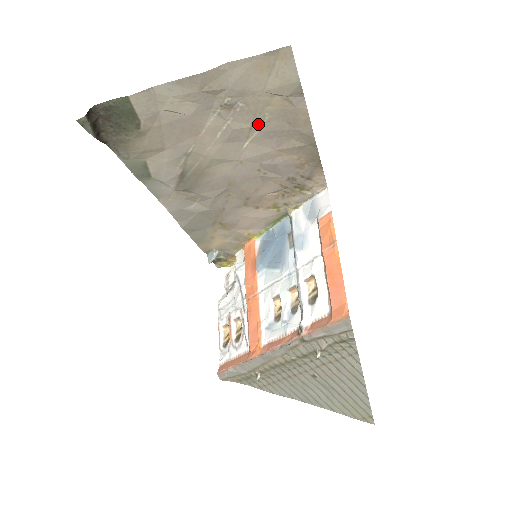
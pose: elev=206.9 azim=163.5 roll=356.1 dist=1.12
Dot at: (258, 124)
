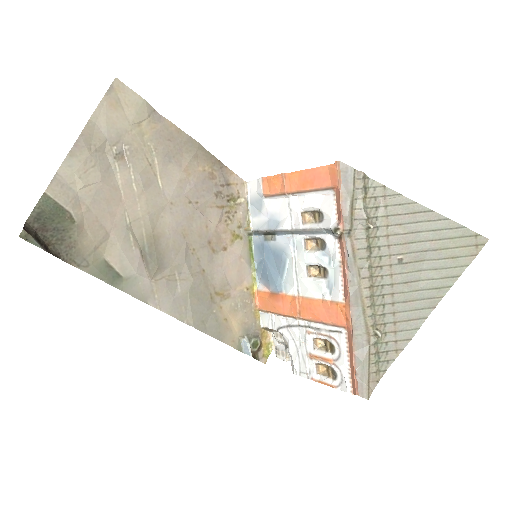
Dot at: (151, 157)
